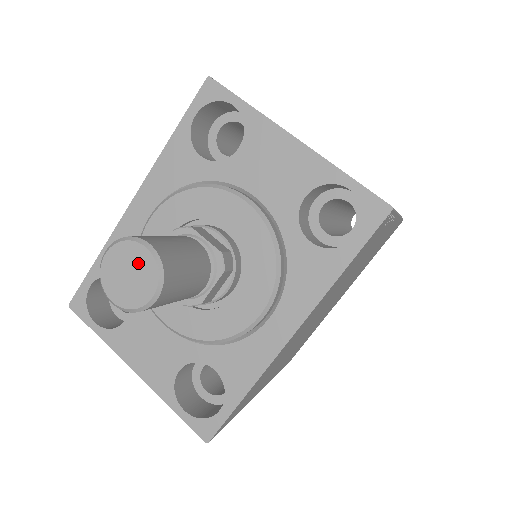
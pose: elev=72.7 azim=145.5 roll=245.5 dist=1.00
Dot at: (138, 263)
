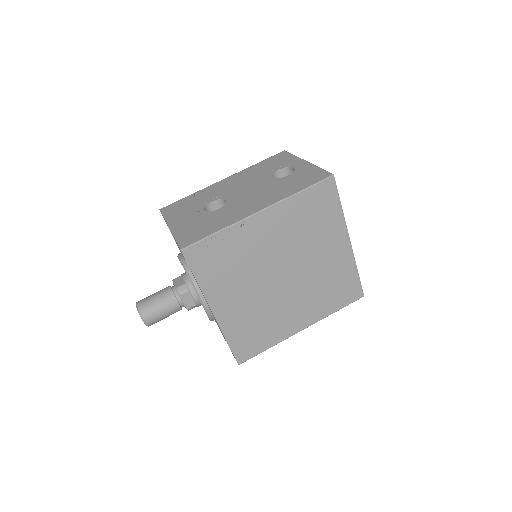
Dot at: occluded
